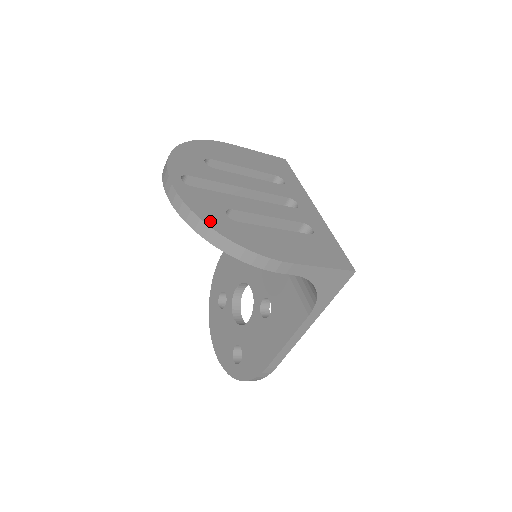
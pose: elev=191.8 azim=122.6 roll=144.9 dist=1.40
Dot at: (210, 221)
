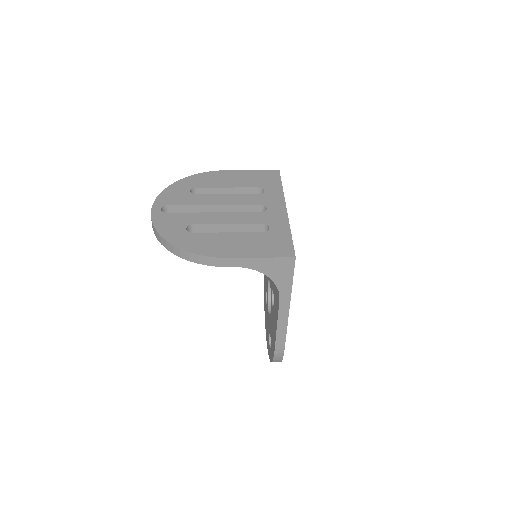
Dot at: (168, 236)
